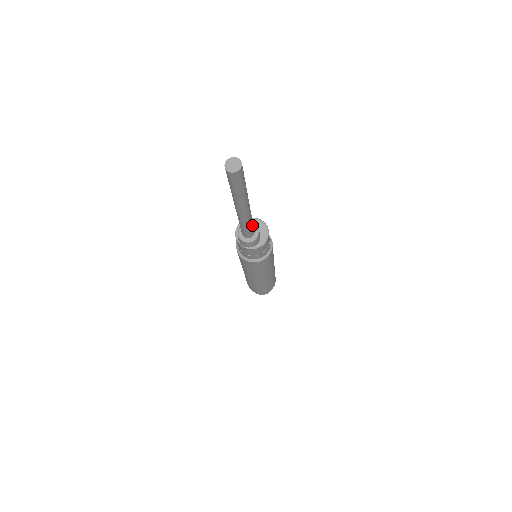
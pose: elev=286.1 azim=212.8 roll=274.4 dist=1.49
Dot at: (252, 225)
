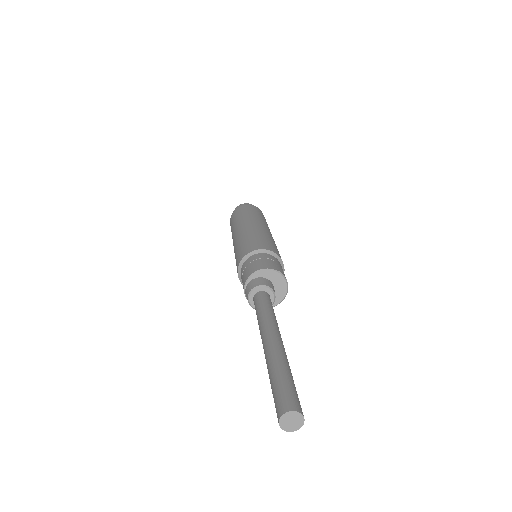
Dot at: occluded
